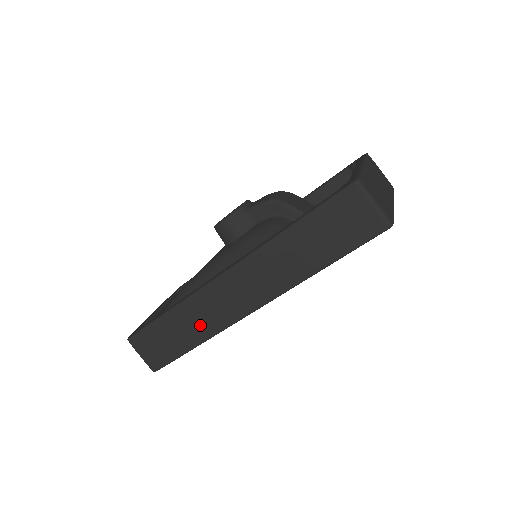
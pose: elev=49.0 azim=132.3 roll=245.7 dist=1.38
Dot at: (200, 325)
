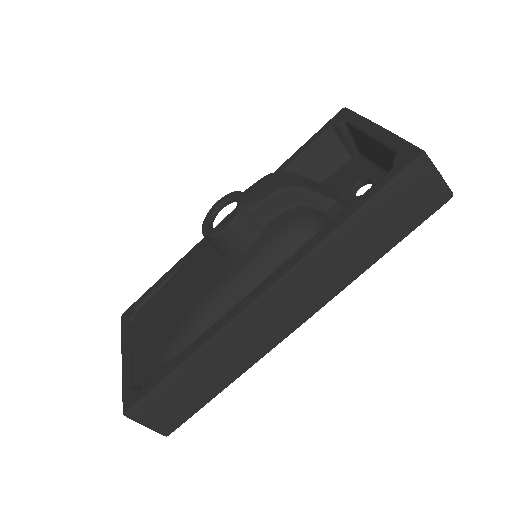
Dot at: (231, 363)
